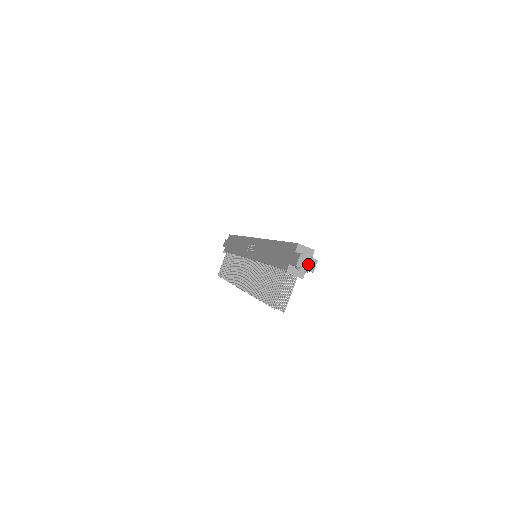
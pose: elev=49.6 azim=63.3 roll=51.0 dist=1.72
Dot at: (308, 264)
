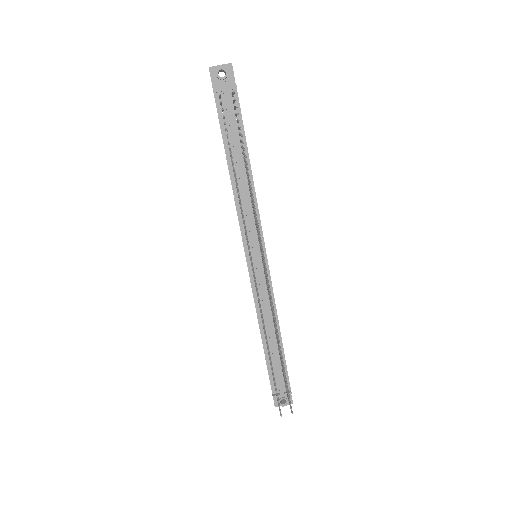
Dot at: occluded
